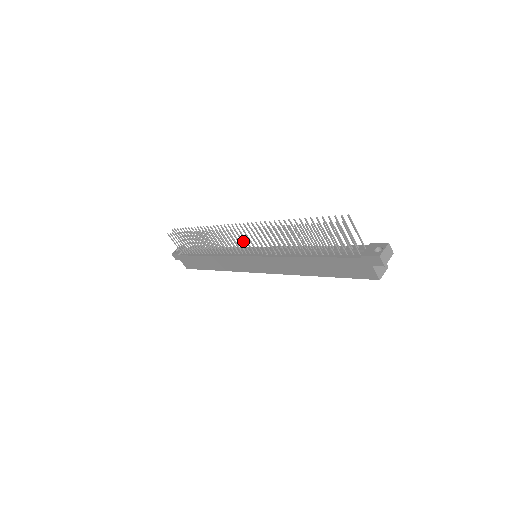
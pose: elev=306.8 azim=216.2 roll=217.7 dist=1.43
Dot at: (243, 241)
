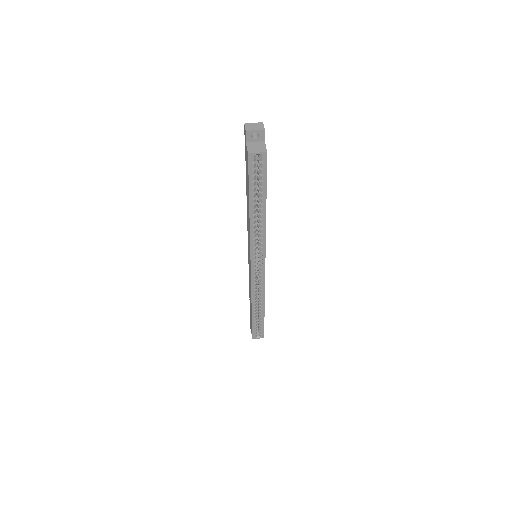
Dot at: occluded
